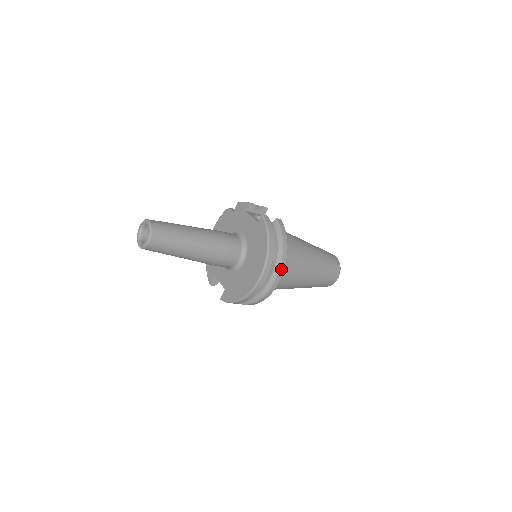
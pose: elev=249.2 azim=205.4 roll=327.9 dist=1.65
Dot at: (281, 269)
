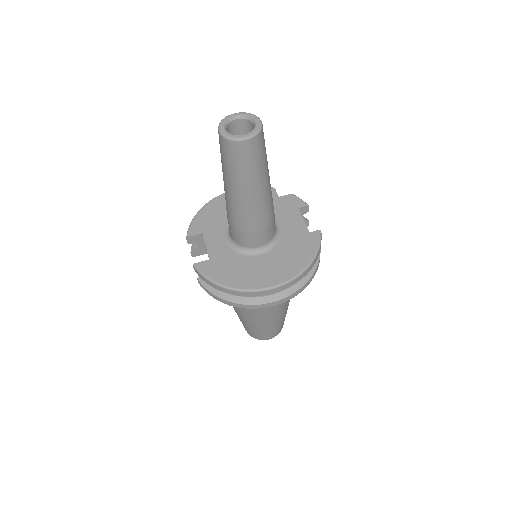
Dot at: (292, 295)
